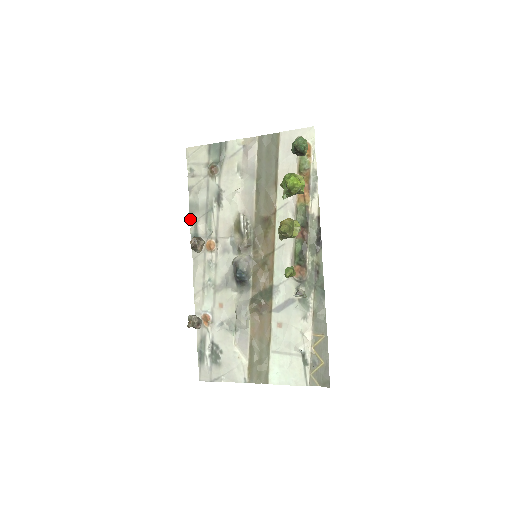
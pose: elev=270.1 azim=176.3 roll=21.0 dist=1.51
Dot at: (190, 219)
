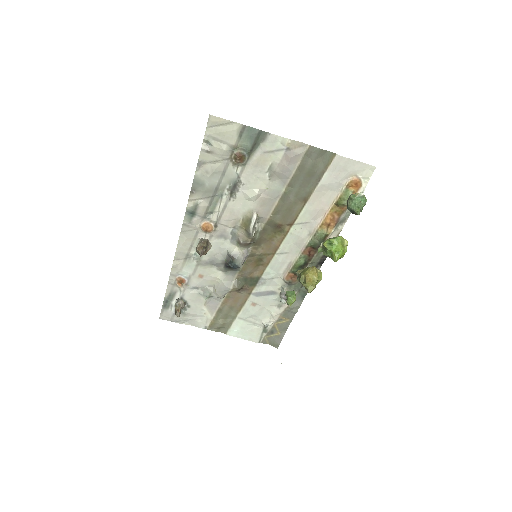
Dot at: (190, 195)
